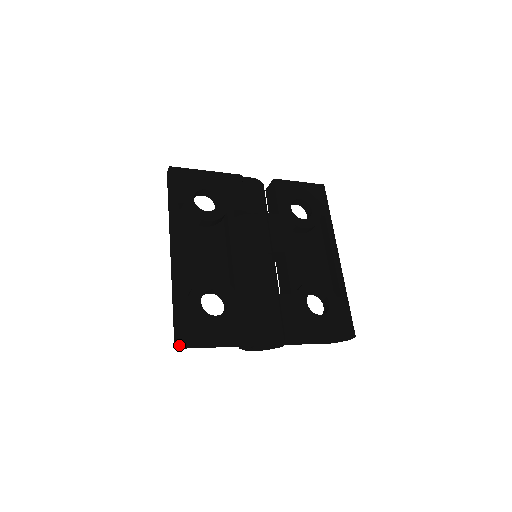
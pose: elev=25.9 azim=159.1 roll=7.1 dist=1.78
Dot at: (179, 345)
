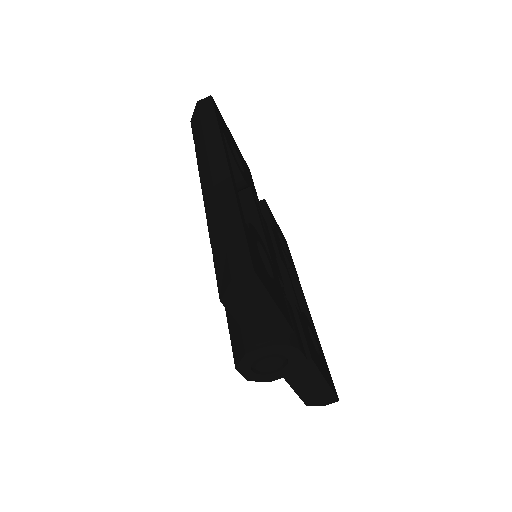
Dot at: (236, 283)
